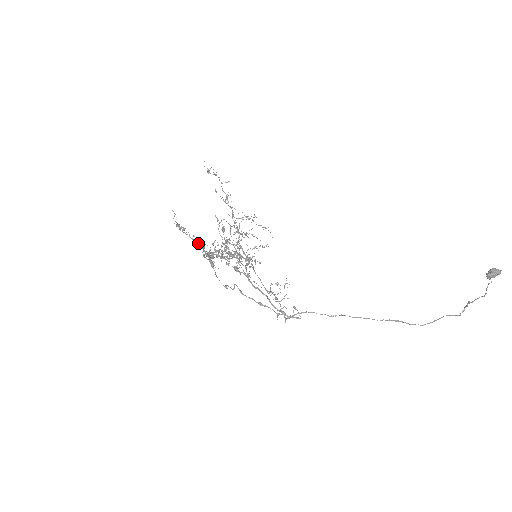
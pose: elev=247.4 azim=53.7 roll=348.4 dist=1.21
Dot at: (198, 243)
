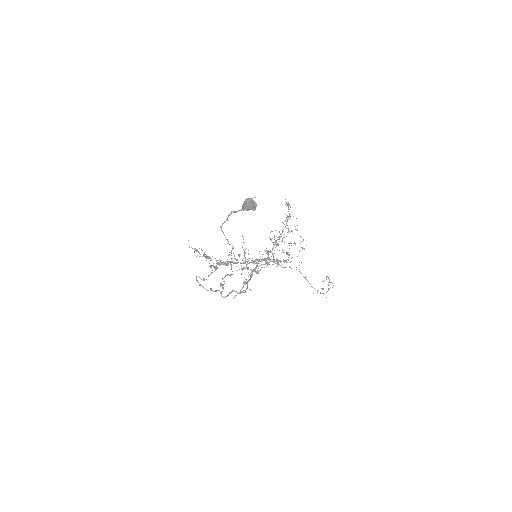
Dot at: (204, 256)
